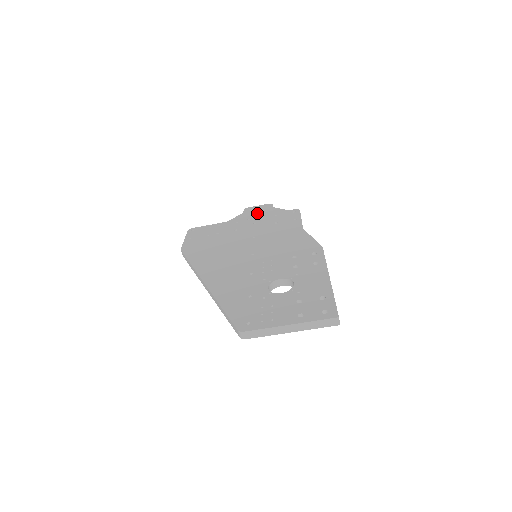
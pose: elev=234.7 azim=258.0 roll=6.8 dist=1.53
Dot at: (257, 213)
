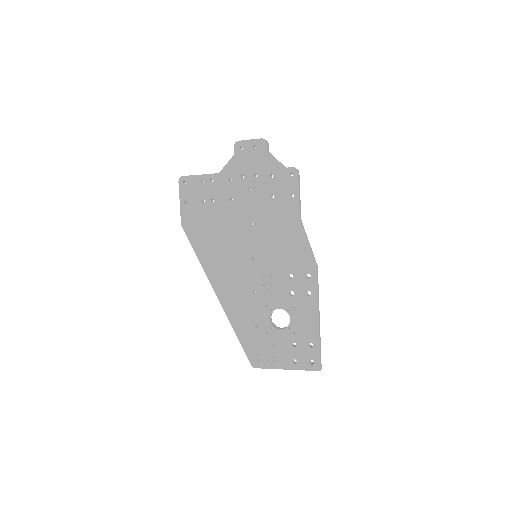
Dot at: (250, 163)
